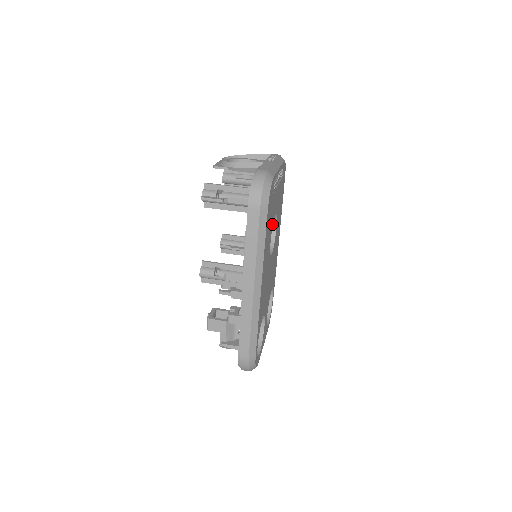
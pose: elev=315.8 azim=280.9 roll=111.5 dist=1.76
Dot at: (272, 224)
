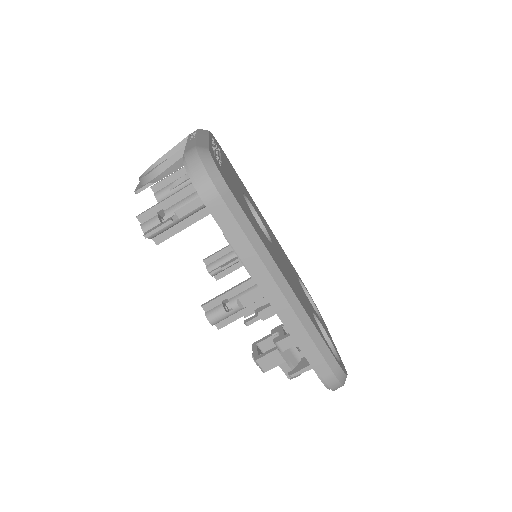
Dot at: occluded
